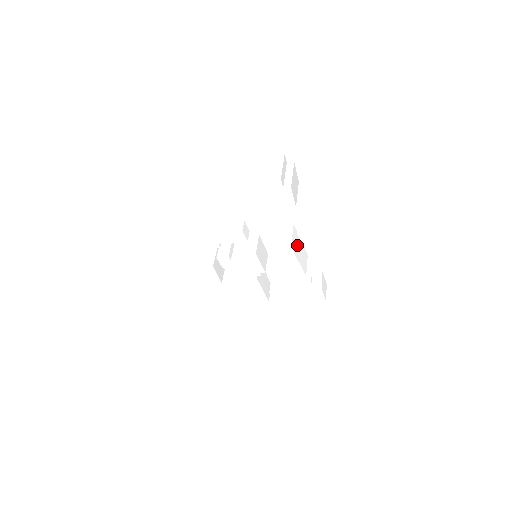
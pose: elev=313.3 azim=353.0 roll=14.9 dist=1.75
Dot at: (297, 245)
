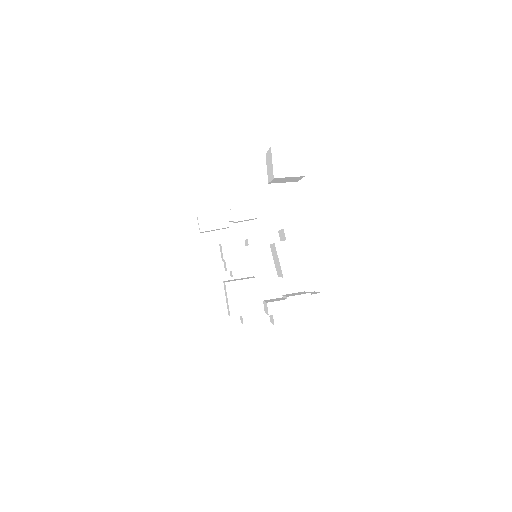
Dot at: occluded
